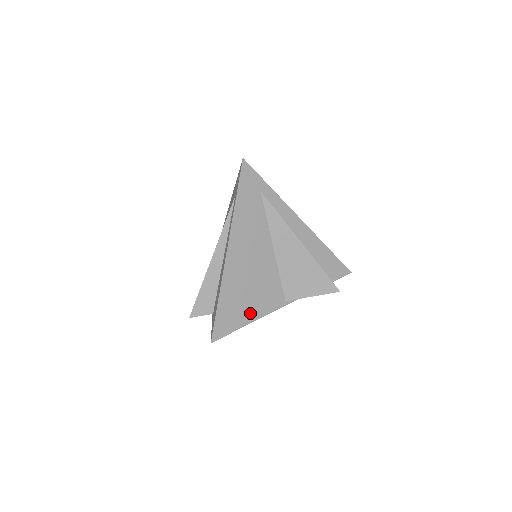
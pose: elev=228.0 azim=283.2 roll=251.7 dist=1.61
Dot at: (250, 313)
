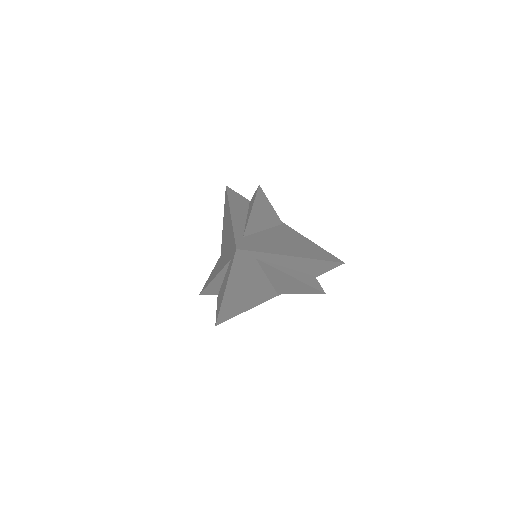
Dot at: (246, 308)
